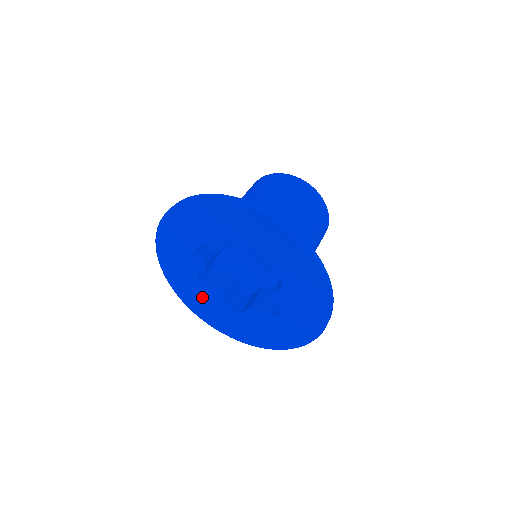
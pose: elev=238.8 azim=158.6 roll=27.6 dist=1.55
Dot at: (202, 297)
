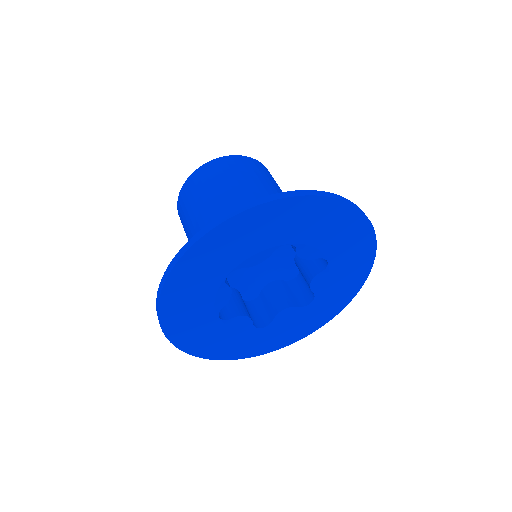
Dot at: (204, 292)
